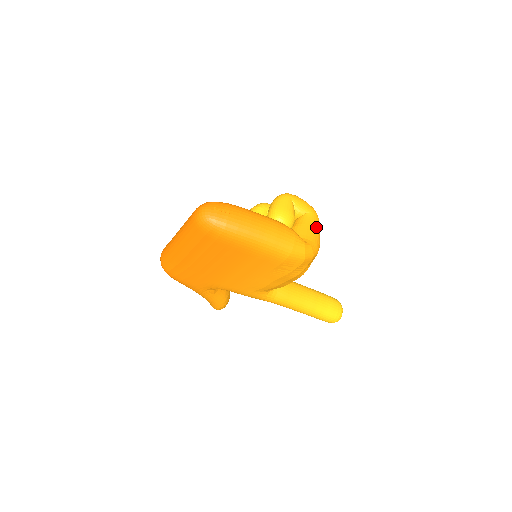
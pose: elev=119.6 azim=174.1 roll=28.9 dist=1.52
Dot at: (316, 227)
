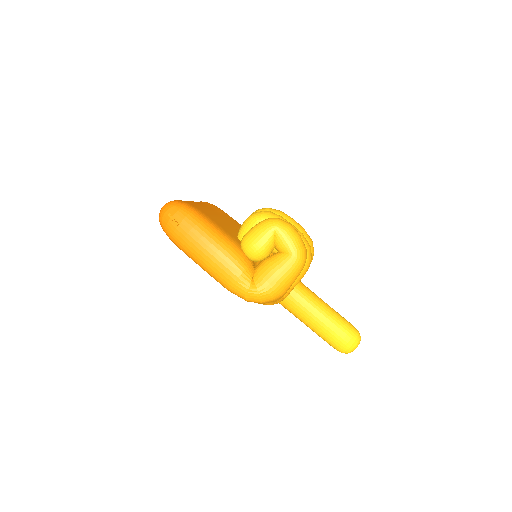
Dot at: (285, 274)
